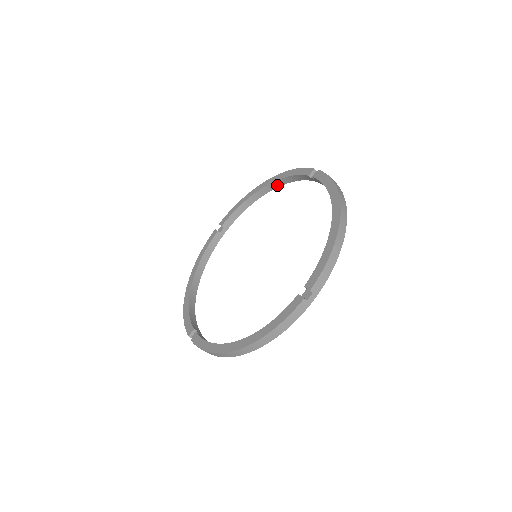
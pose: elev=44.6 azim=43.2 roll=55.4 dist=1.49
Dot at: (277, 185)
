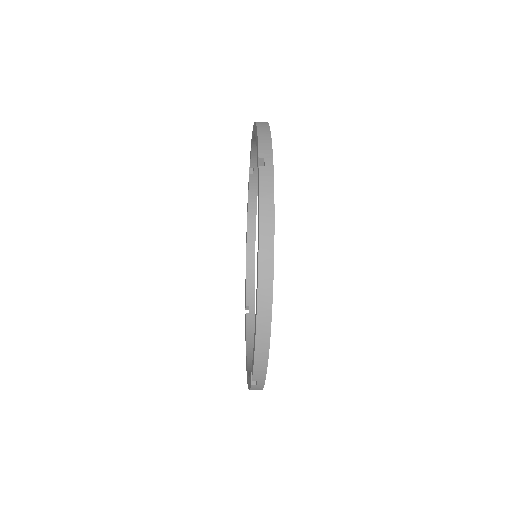
Dot at: occluded
